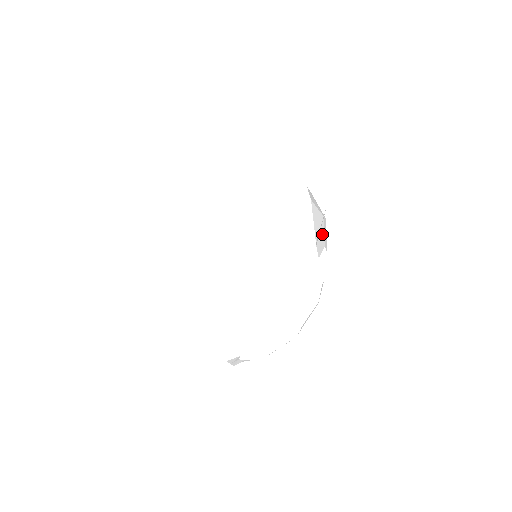
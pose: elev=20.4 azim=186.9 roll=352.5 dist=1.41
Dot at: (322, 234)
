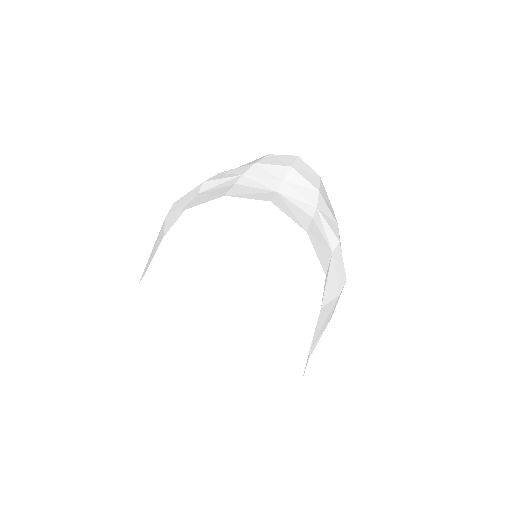
Dot at: (327, 319)
